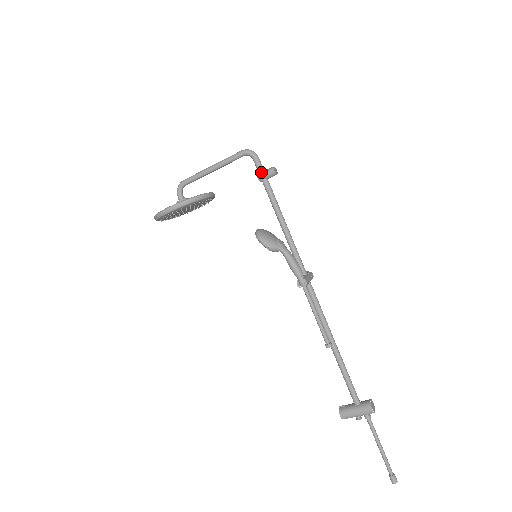
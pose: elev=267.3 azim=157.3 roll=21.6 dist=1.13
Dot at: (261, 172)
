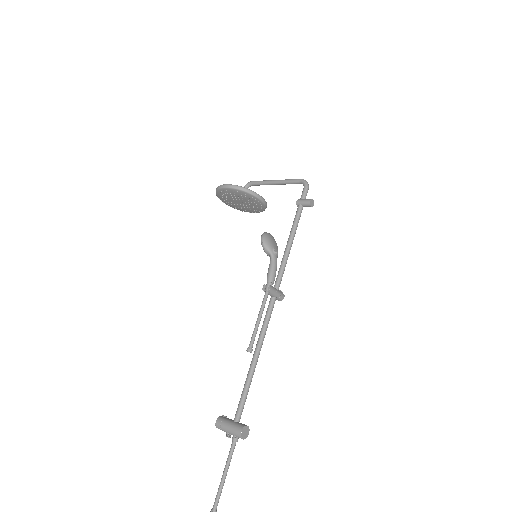
Dot at: (302, 199)
